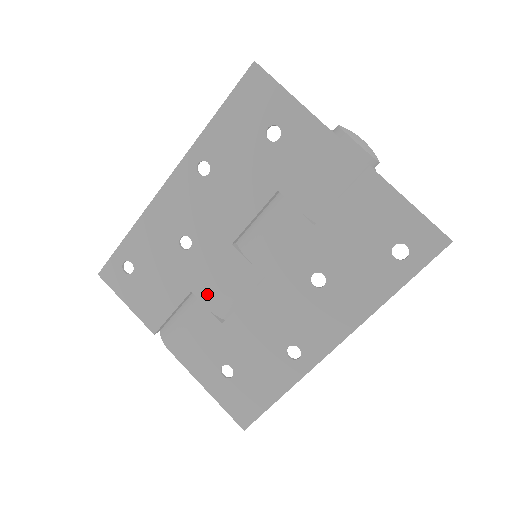
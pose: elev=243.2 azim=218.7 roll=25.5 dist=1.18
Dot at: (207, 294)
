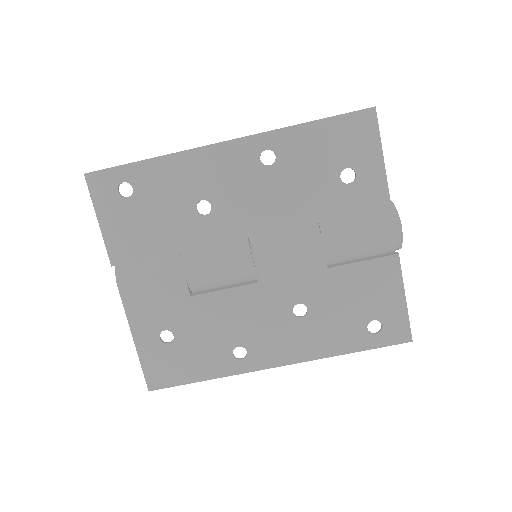
Dot at: (194, 263)
